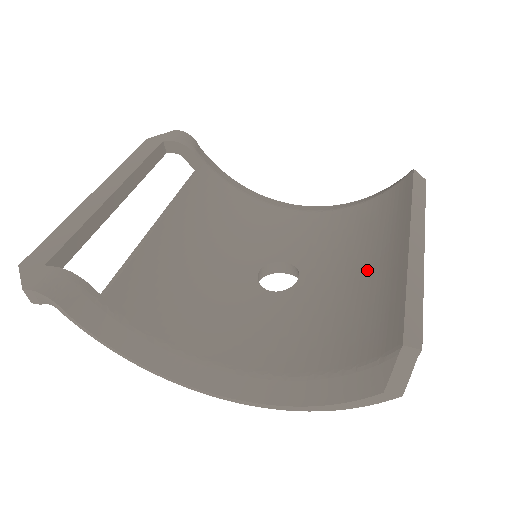
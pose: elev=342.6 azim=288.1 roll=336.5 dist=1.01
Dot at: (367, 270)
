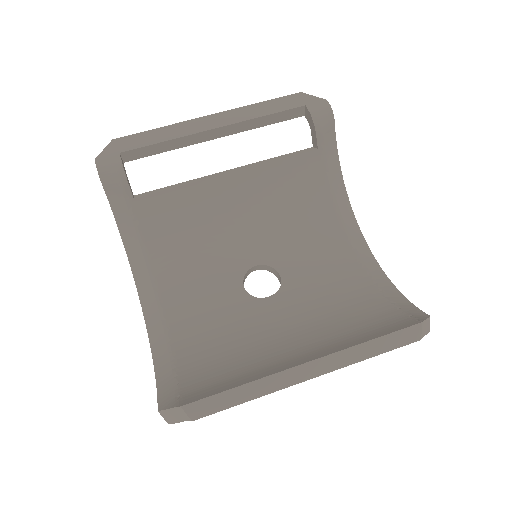
Dot at: (283, 345)
